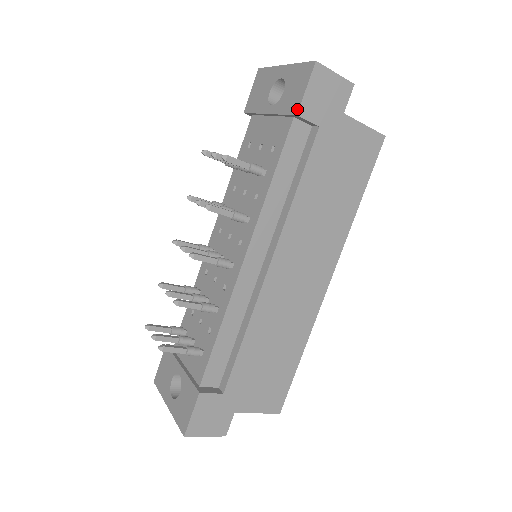
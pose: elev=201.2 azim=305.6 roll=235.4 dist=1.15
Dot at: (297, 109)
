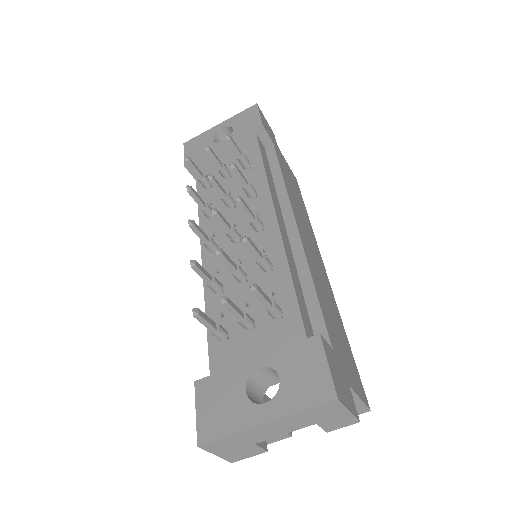
Dot at: (260, 123)
